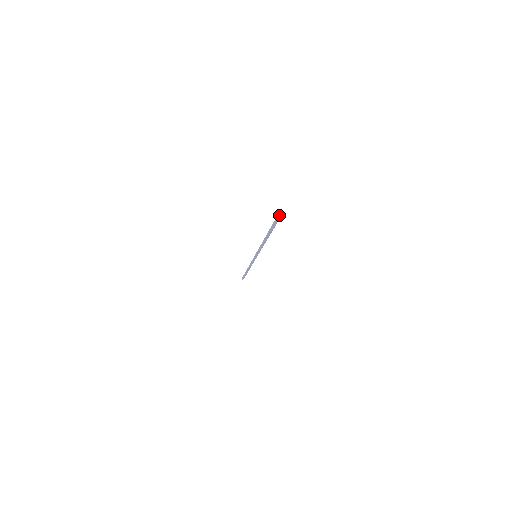
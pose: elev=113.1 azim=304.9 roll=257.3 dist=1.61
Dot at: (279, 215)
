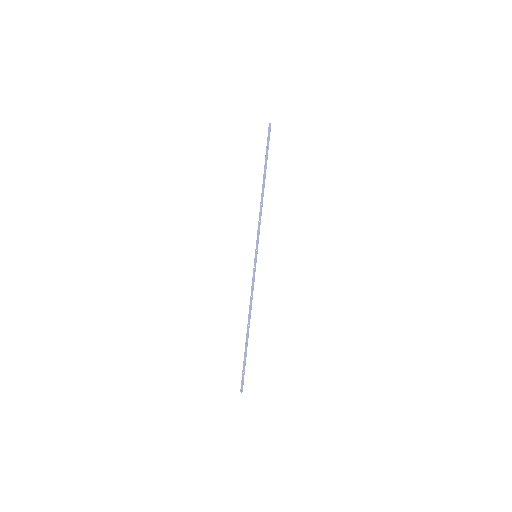
Dot at: (269, 125)
